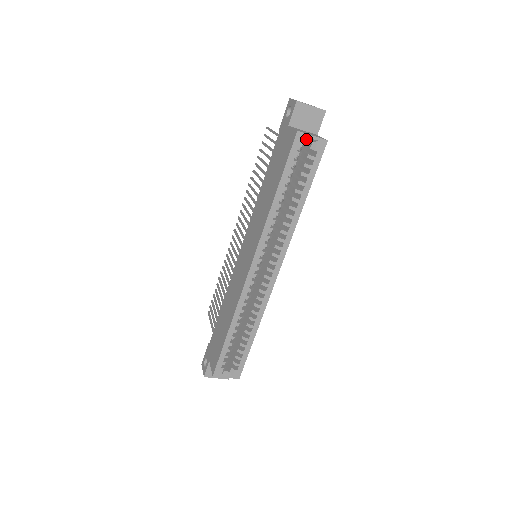
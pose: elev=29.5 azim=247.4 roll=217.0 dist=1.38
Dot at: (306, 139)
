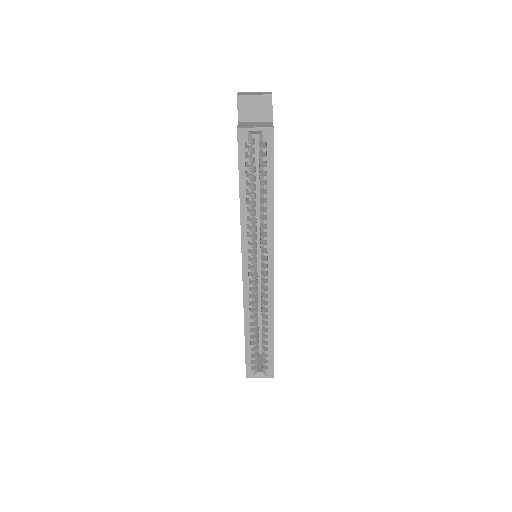
Dot at: (251, 133)
